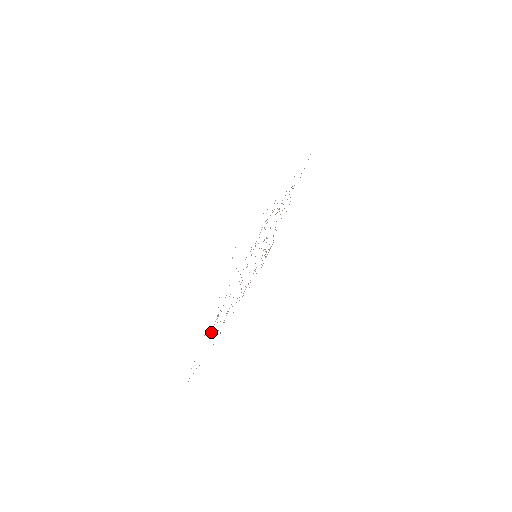
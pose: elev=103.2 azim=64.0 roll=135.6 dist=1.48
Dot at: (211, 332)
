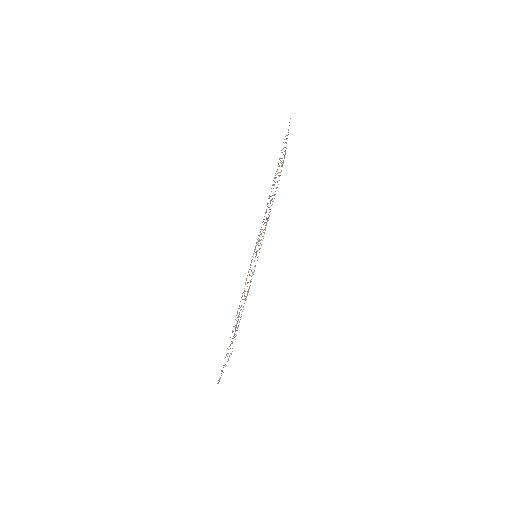
Dot at: (234, 337)
